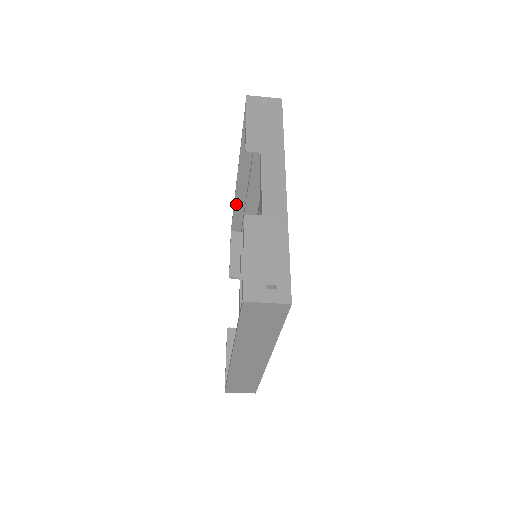
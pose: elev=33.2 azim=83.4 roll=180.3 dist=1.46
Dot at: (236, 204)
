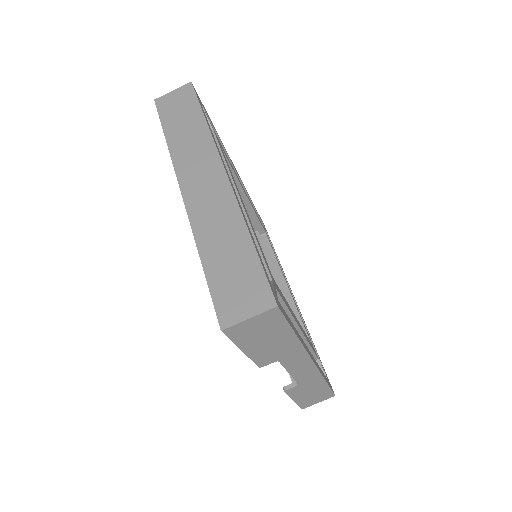
Dot at: occluded
